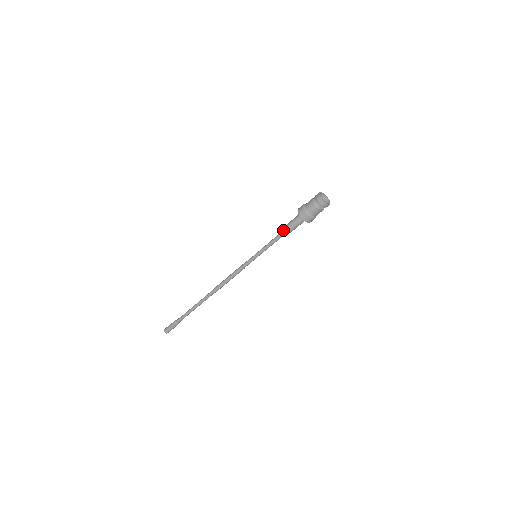
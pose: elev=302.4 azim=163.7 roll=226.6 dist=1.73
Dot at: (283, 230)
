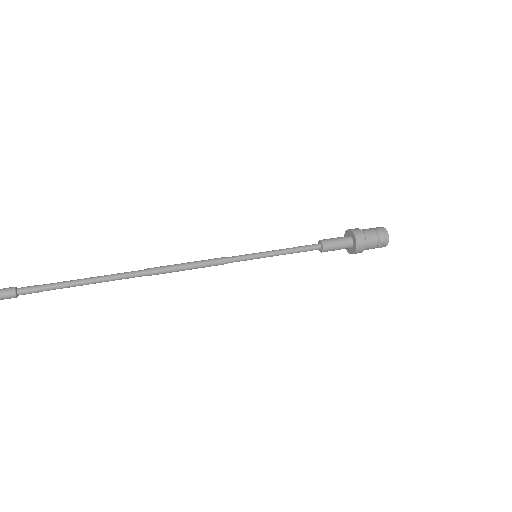
Dot at: occluded
